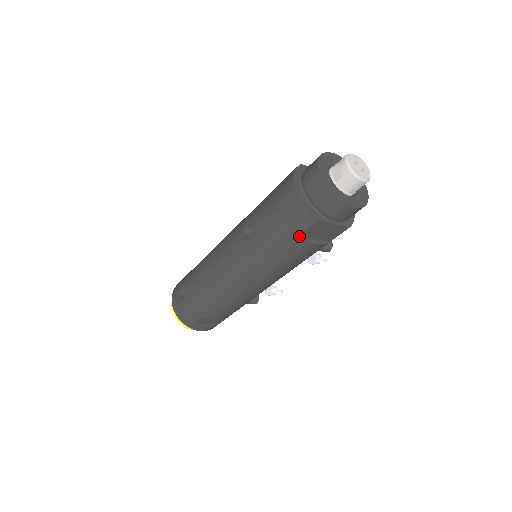
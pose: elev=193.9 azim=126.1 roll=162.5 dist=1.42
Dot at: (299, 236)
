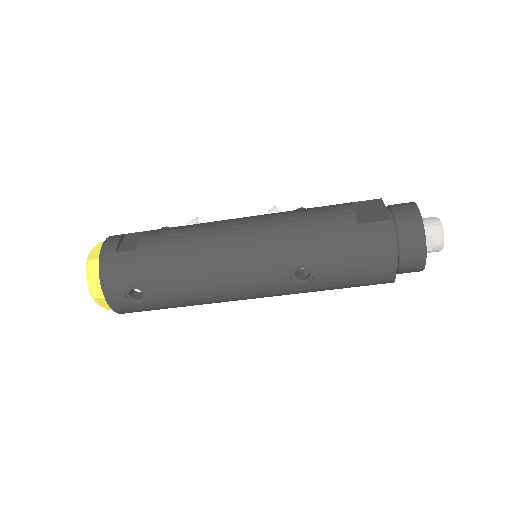
Dot at: occluded
